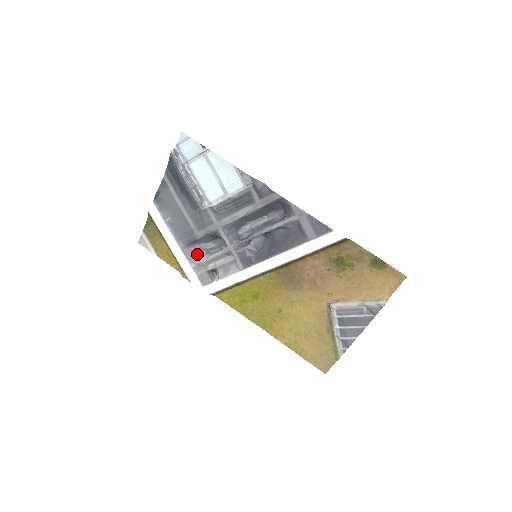
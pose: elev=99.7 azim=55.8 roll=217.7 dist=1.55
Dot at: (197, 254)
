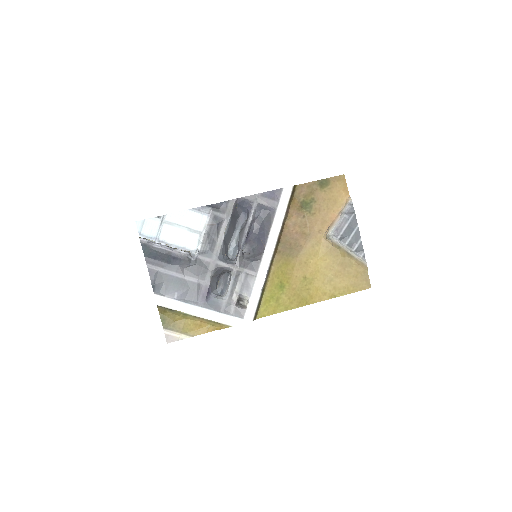
Dot at: (217, 301)
